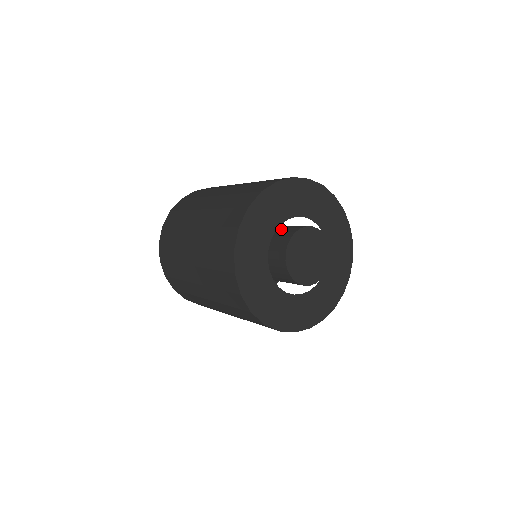
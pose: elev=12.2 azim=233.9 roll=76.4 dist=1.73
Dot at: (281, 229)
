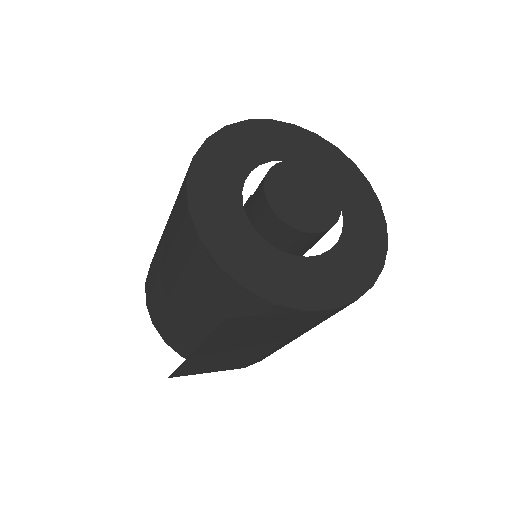
Dot at: occluded
